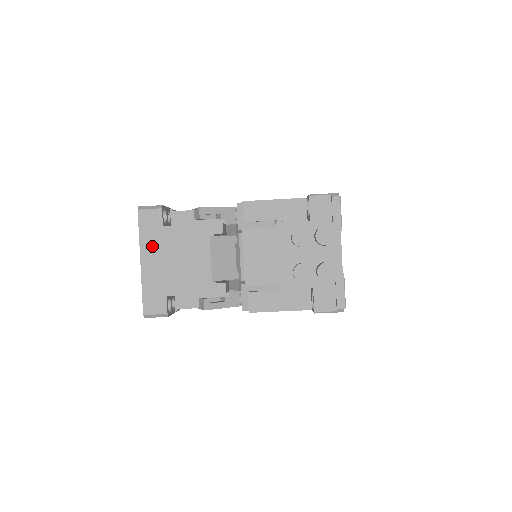
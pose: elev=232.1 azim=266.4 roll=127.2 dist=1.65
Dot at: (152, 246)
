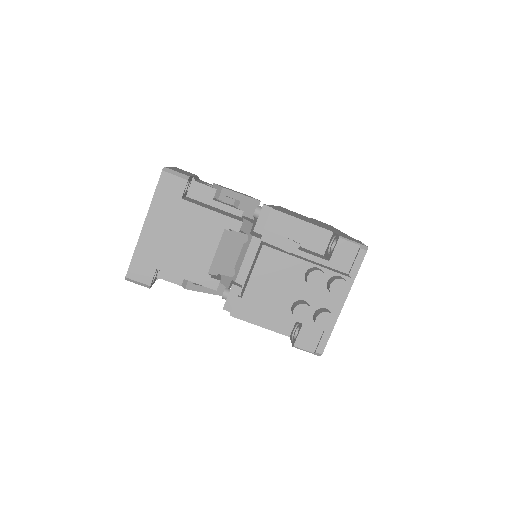
Dot at: (162, 214)
